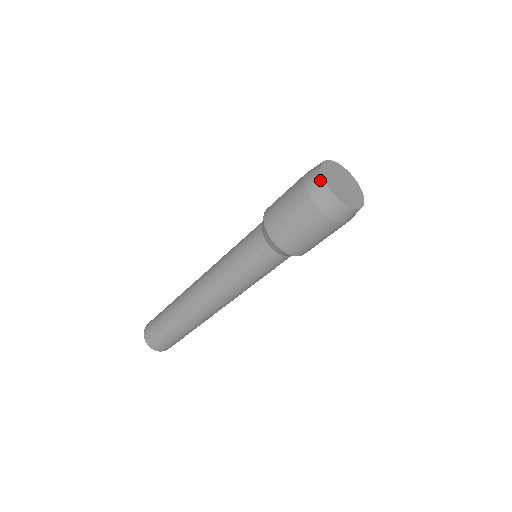
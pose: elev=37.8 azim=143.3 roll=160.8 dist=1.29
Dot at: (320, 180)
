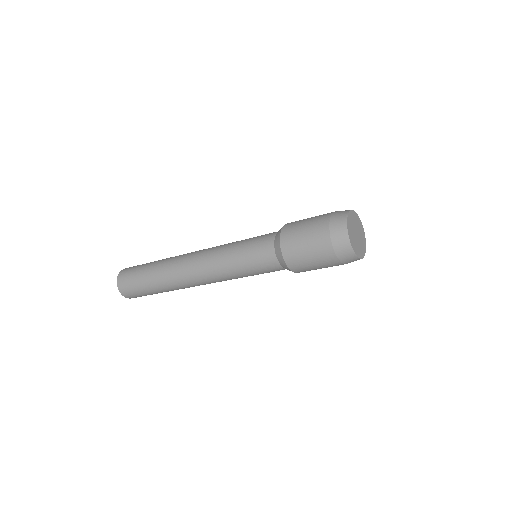
Dot at: (344, 221)
